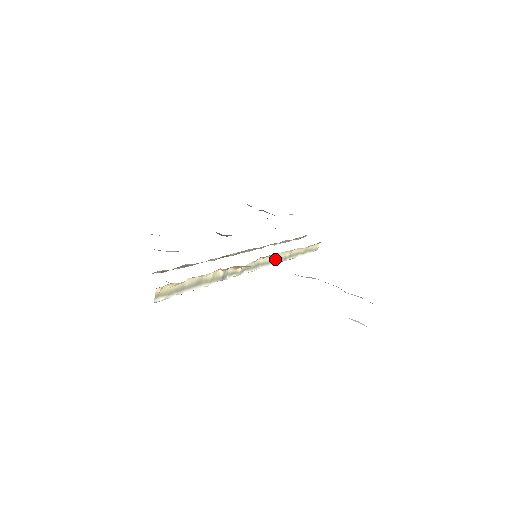
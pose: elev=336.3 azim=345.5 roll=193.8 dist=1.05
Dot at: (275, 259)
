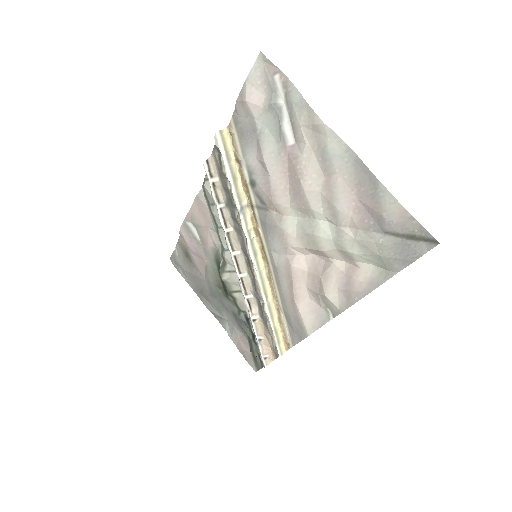
Dot at: (263, 281)
